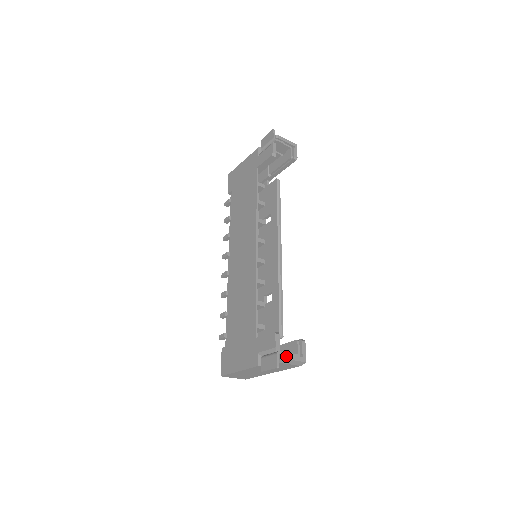
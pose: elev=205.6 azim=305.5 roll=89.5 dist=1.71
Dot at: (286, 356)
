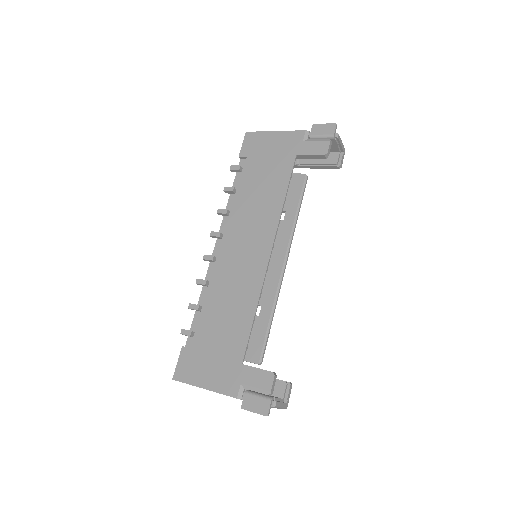
Dot at: (278, 404)
